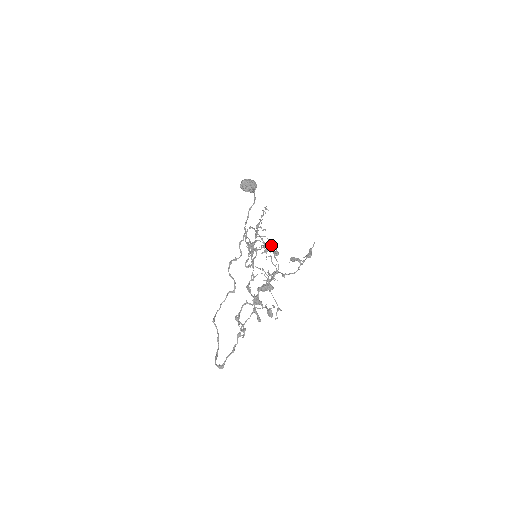
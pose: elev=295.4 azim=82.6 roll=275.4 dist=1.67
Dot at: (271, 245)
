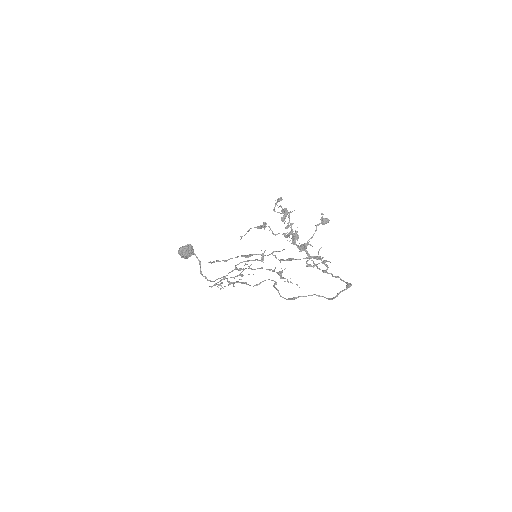
Dot at: (261, 225)
